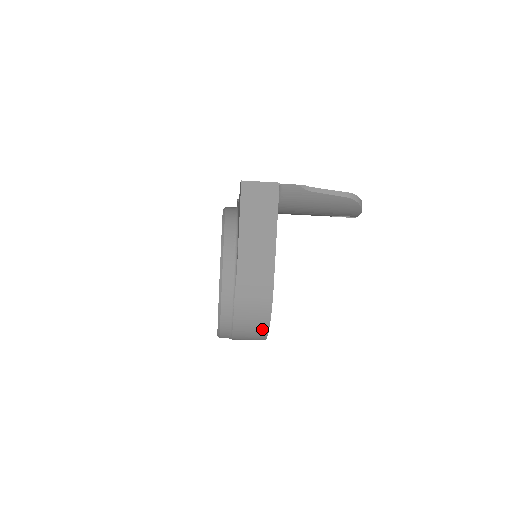
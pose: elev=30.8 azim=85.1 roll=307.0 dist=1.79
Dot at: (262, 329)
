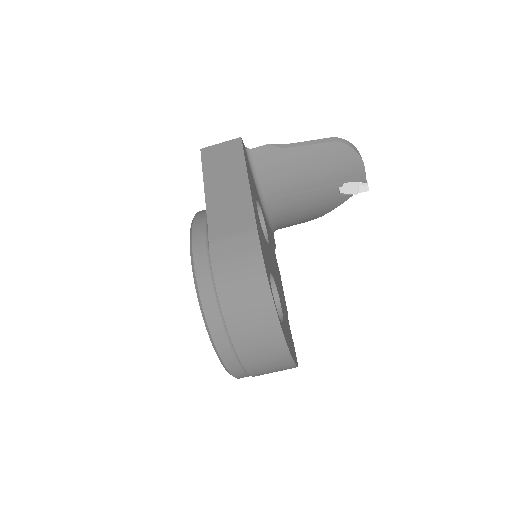
Dot at: (264, 304)
